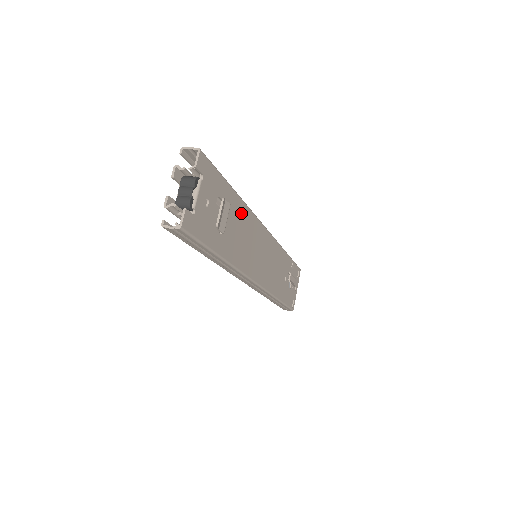
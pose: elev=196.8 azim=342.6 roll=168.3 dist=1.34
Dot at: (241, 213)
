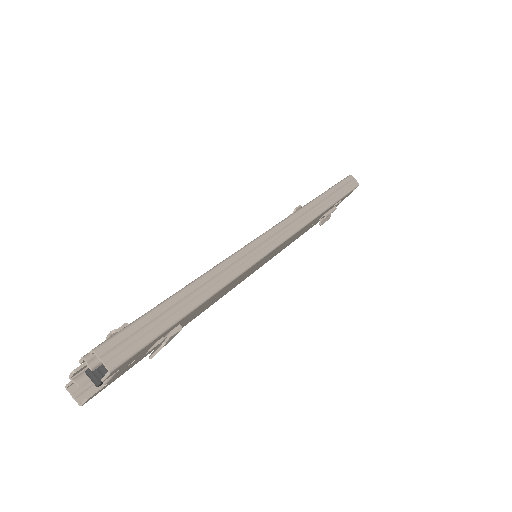
Dot at: (214, 297)
